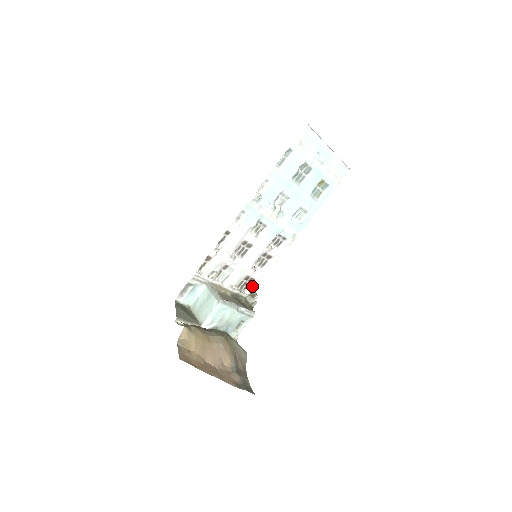
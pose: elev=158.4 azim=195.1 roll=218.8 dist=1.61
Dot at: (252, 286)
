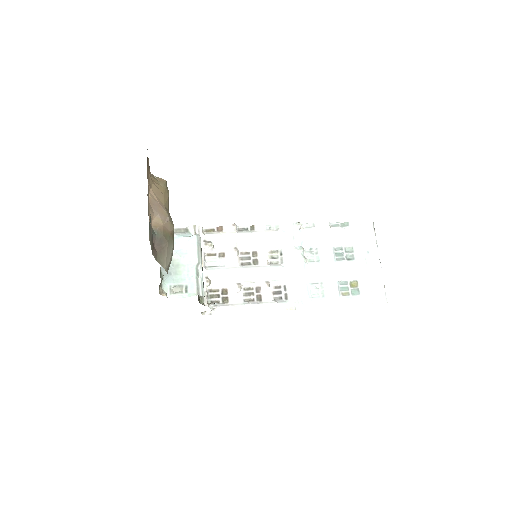
Dot at: (220, 306)
